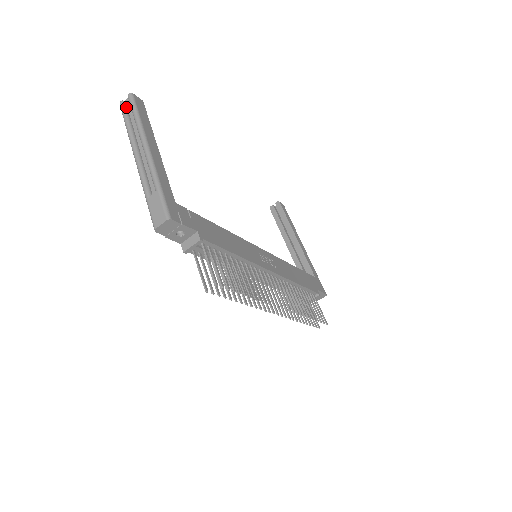
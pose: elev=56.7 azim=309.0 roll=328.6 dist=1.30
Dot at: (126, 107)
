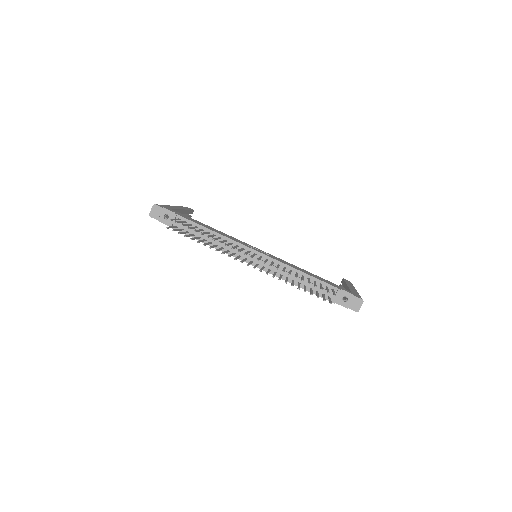
Dot at: occluded
